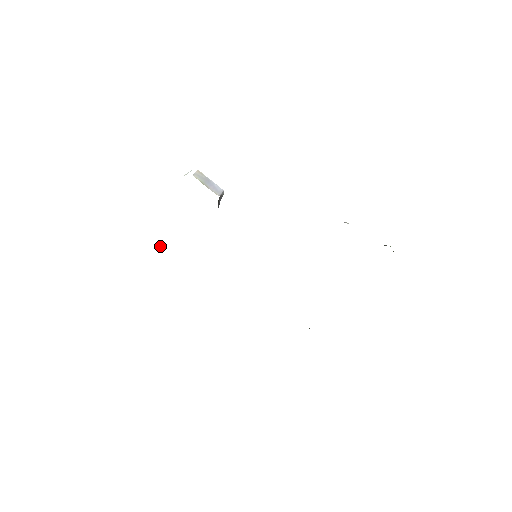
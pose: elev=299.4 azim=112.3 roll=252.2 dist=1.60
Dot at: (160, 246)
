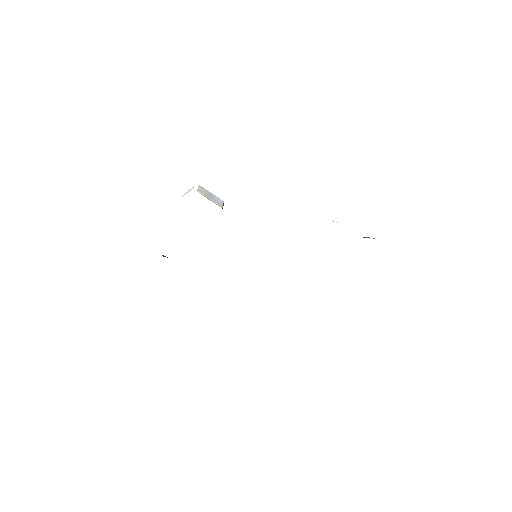
Dot at: occluded
